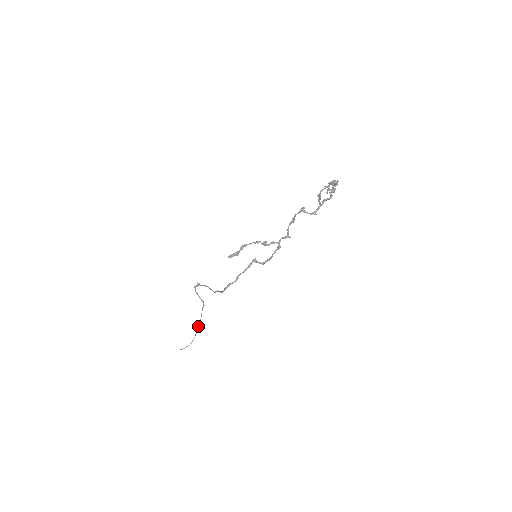
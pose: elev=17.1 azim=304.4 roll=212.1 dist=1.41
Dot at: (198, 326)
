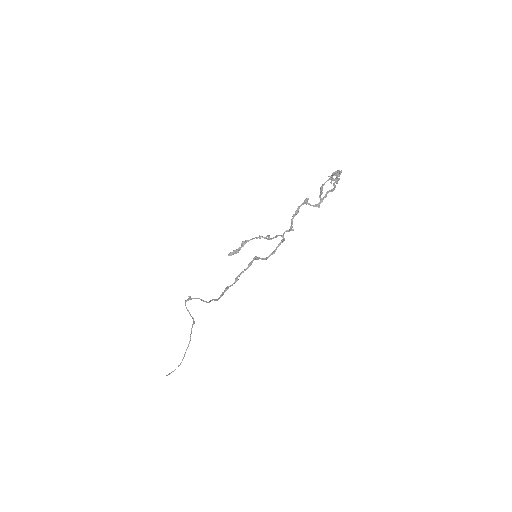
Dot at: occluded
